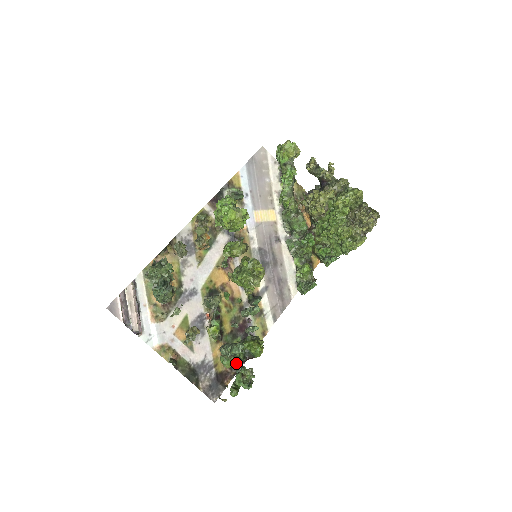
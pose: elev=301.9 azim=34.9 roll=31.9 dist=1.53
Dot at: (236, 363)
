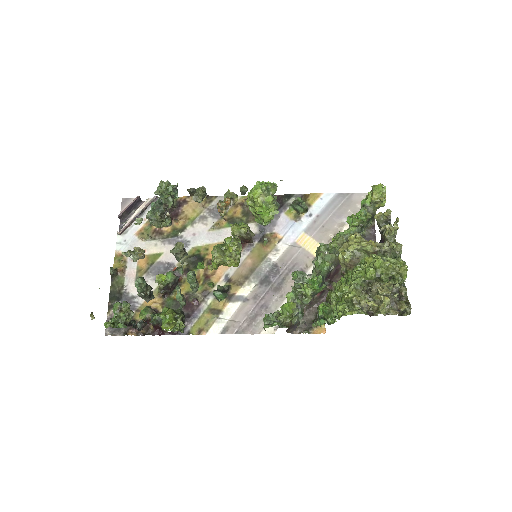
Dot at: (154, 327)
